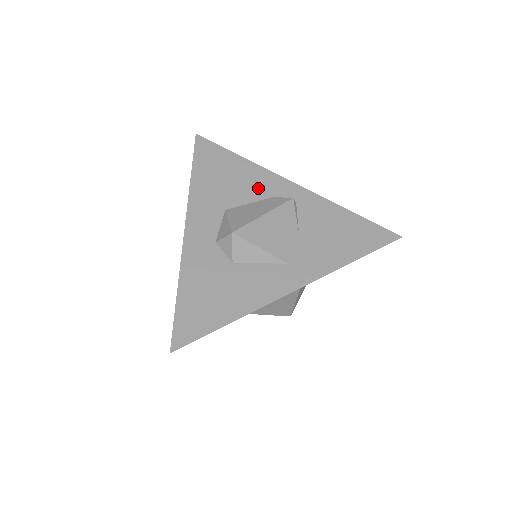
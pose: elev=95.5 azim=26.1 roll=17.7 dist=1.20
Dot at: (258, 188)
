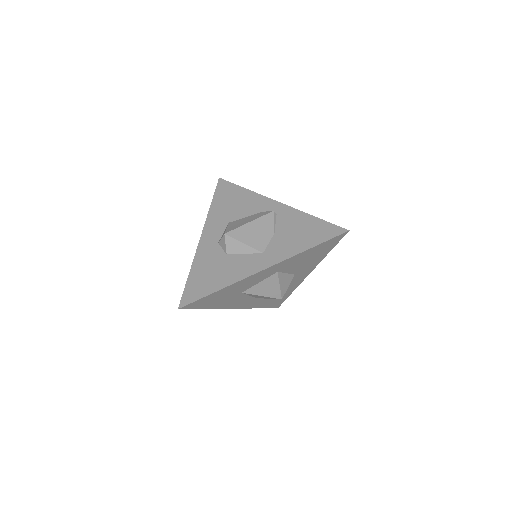
Dot at: (253, 207)
